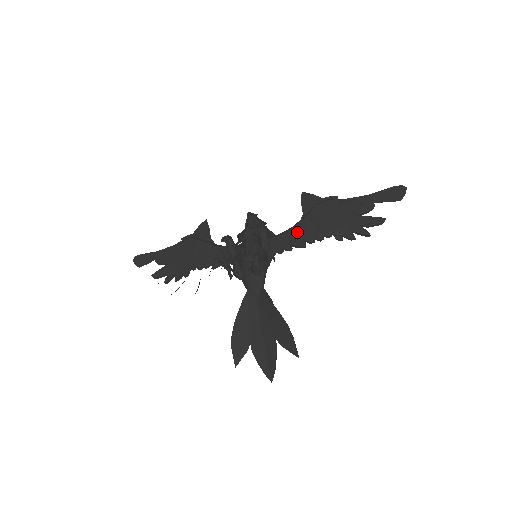
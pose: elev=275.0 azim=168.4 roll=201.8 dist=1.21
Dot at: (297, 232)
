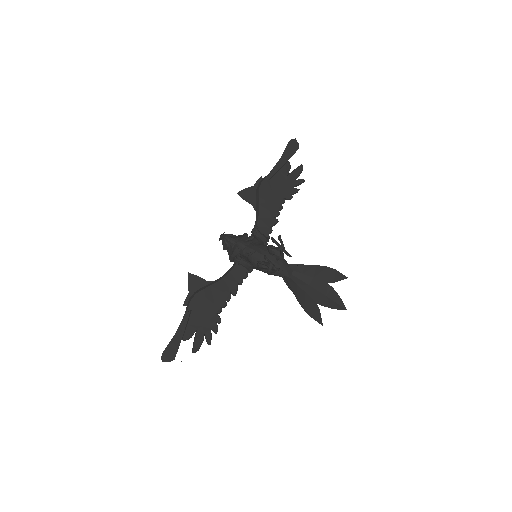
Dot at: (264, 217)
